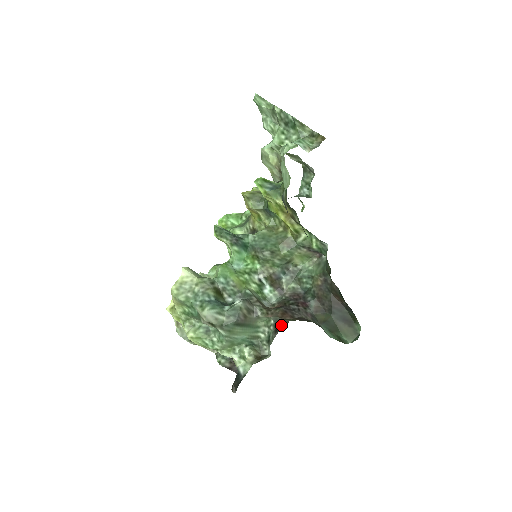
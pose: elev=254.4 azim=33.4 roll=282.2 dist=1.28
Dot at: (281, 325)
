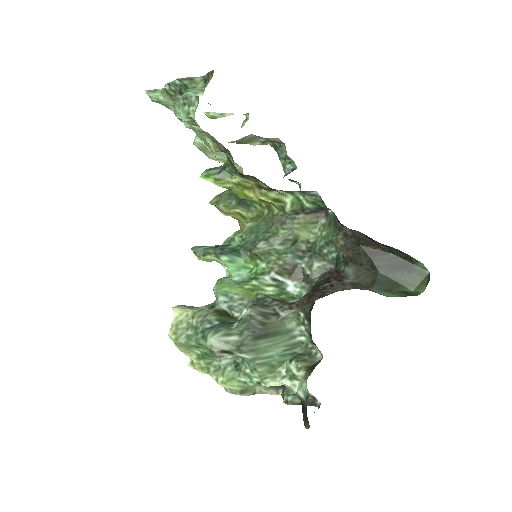
Dot at: (310, 311)
